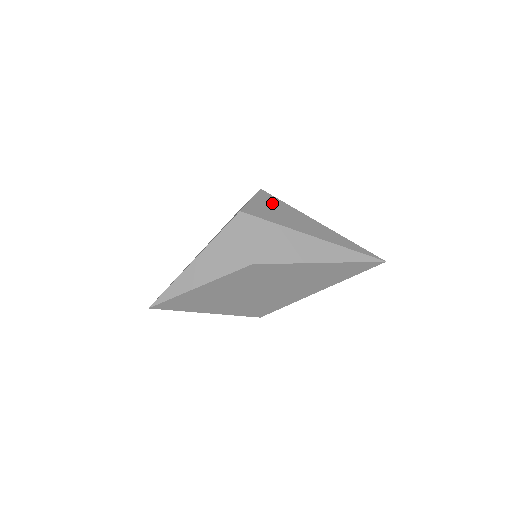
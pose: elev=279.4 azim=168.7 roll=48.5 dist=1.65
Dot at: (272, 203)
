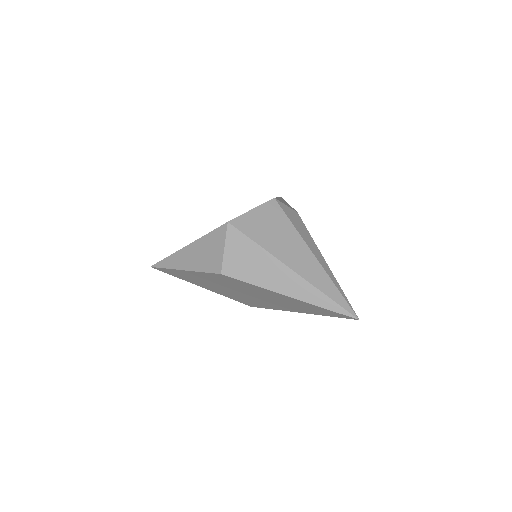
Dot at: (274, 218)
